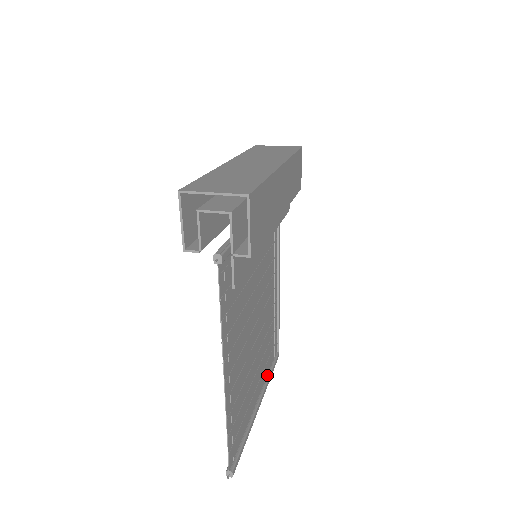
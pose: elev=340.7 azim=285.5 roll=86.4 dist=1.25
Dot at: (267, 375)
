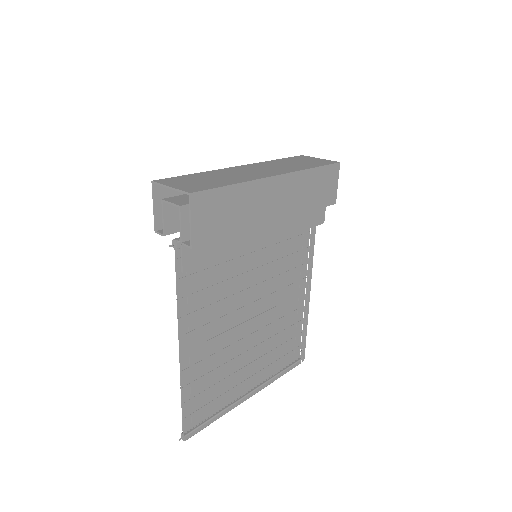
Dot at: (274, 374)
